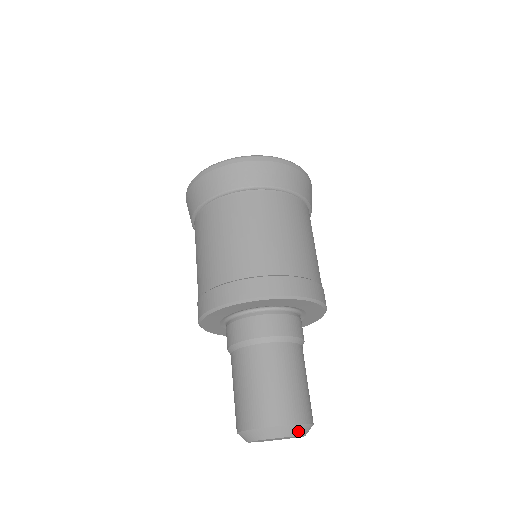
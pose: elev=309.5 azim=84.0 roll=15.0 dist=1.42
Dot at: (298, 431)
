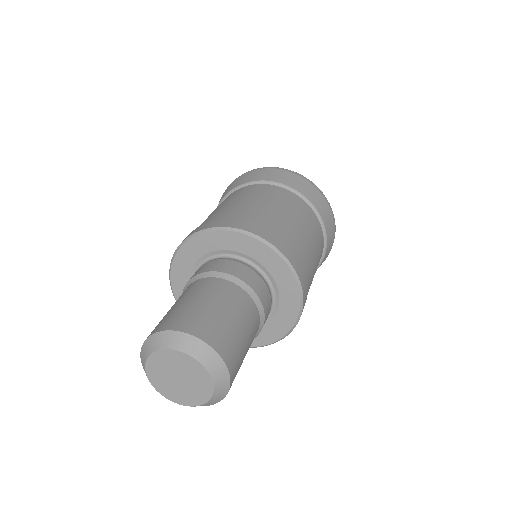
Dot at: (205, 356)
